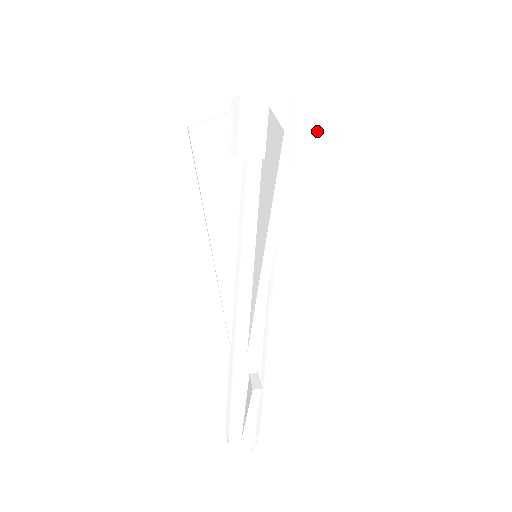
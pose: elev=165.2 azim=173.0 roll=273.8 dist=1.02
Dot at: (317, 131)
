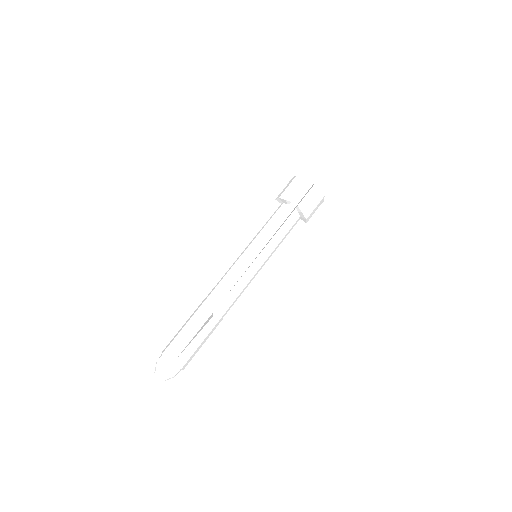
Dot at: (325, 217)
